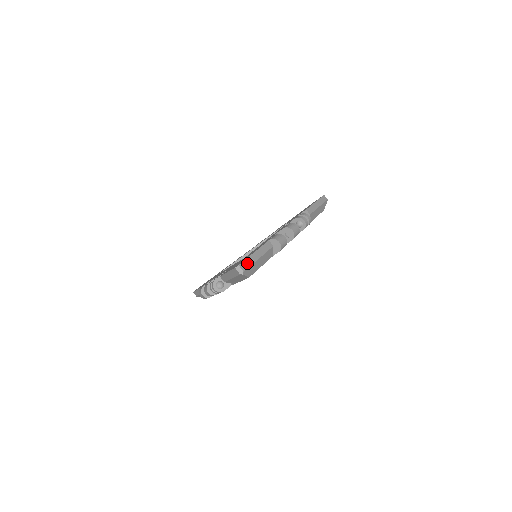
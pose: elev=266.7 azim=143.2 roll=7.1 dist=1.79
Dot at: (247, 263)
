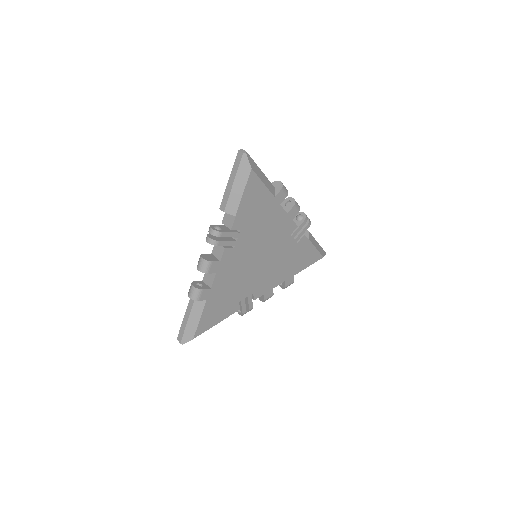
Dot at: occluded
